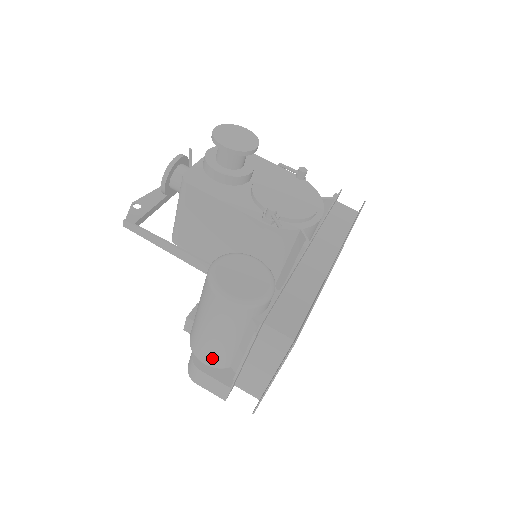
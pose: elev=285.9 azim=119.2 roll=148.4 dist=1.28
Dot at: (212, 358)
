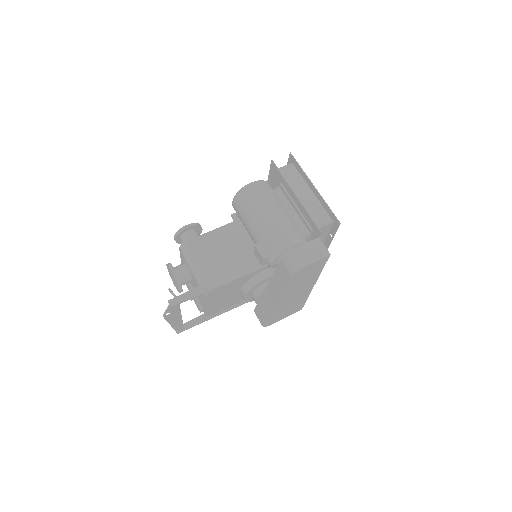
Dot at: (289, 231)
